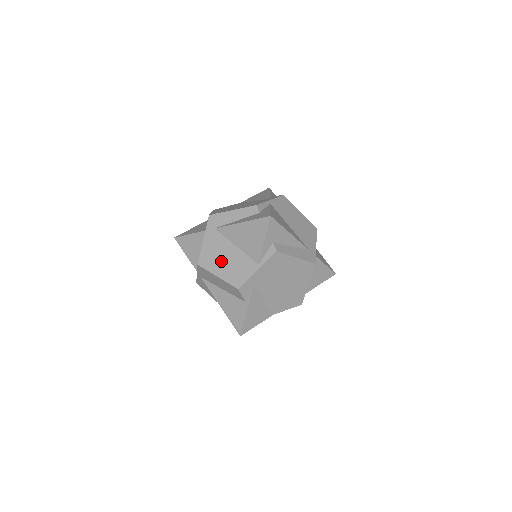
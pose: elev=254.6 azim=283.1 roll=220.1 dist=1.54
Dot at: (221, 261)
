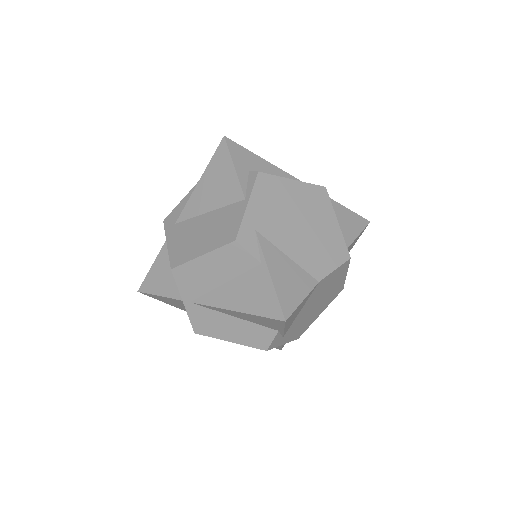
Dot at: (198, 239)
